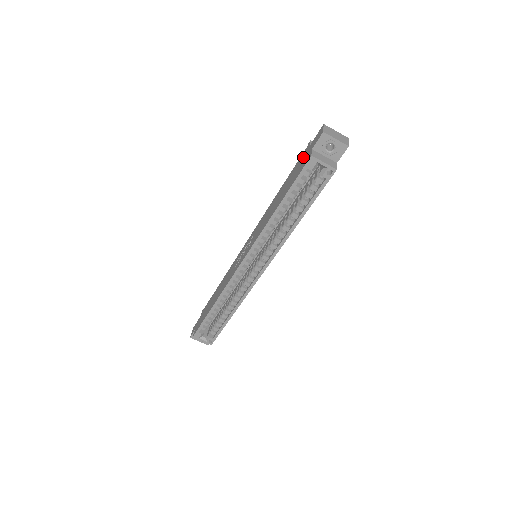
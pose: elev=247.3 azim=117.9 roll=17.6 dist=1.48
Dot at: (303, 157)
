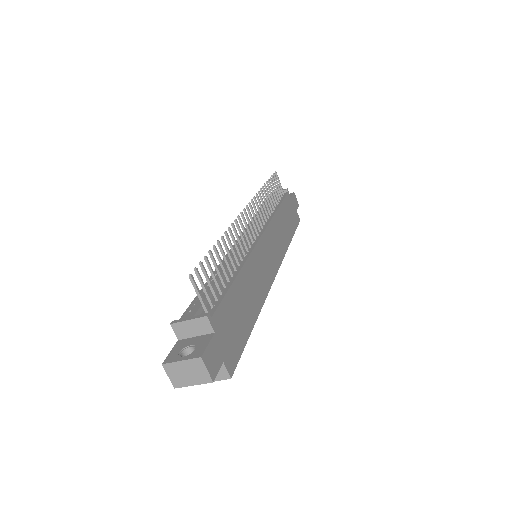
Dot at: occluded
